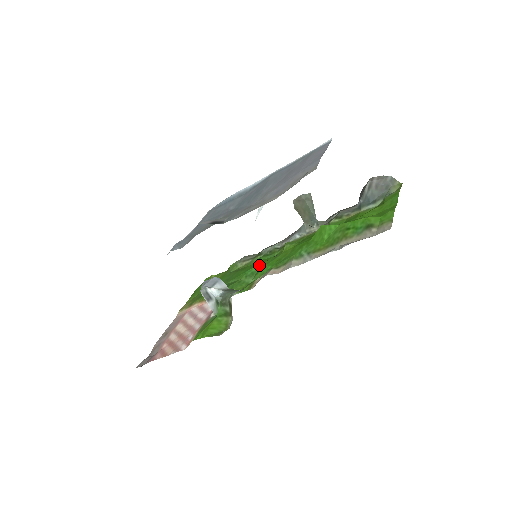
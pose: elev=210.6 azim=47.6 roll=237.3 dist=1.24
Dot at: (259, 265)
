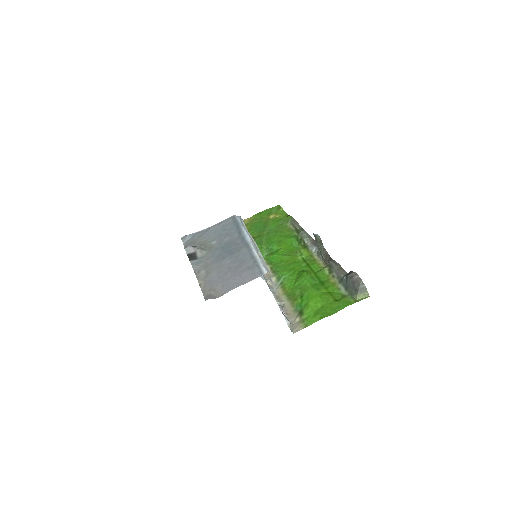
Dot at: (279, 247)
